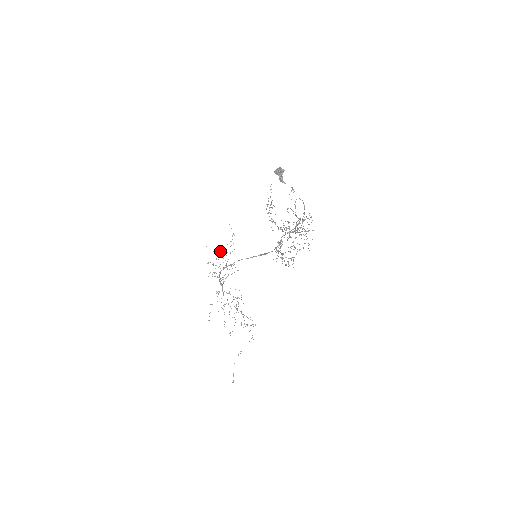
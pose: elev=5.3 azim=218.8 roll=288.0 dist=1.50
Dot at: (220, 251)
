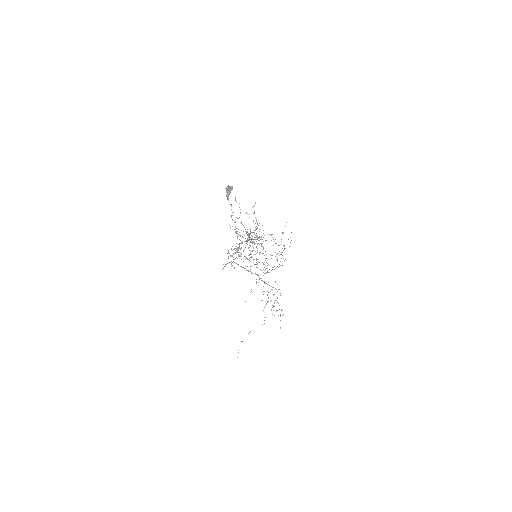
Dot at: occluded
